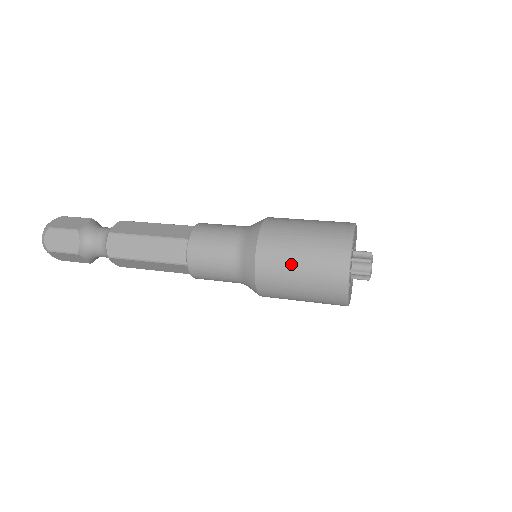
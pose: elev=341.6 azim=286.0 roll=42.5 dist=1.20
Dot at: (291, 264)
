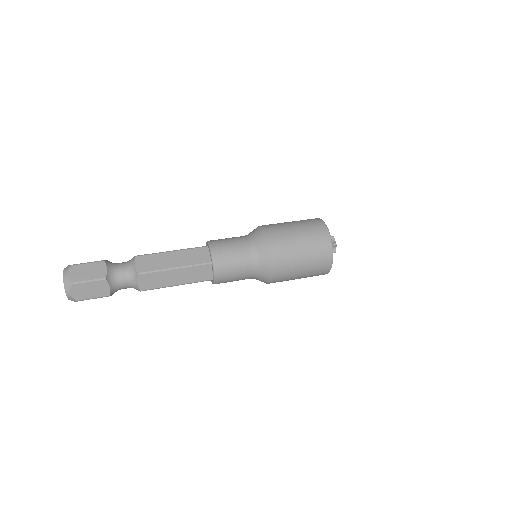
Dot at: (297, 266)
